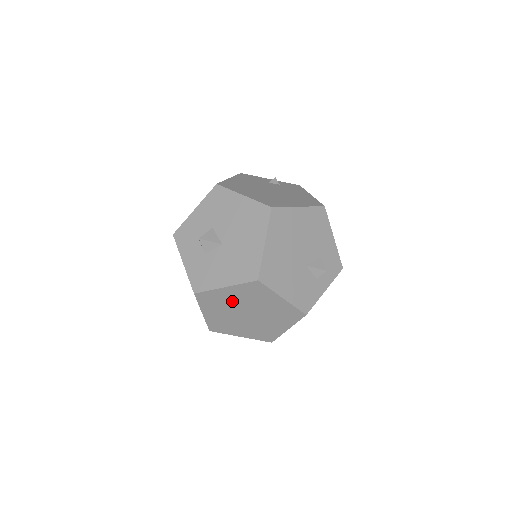
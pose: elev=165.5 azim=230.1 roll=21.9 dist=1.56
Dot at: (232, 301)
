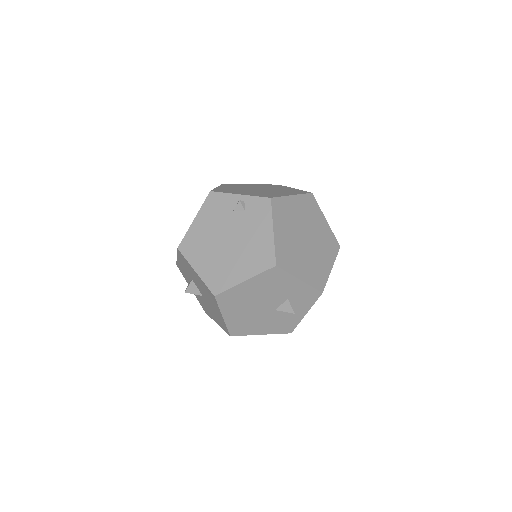
Dot at: occluded
